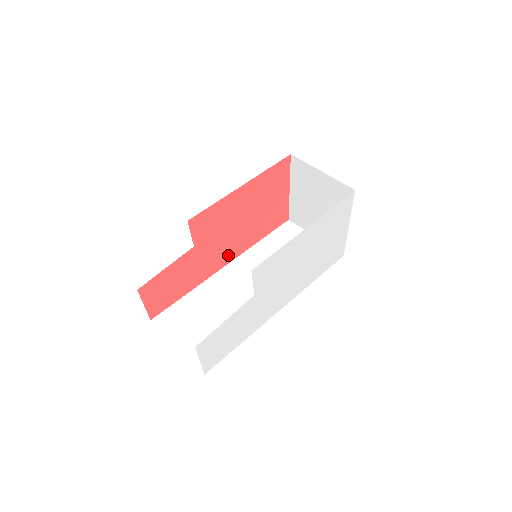
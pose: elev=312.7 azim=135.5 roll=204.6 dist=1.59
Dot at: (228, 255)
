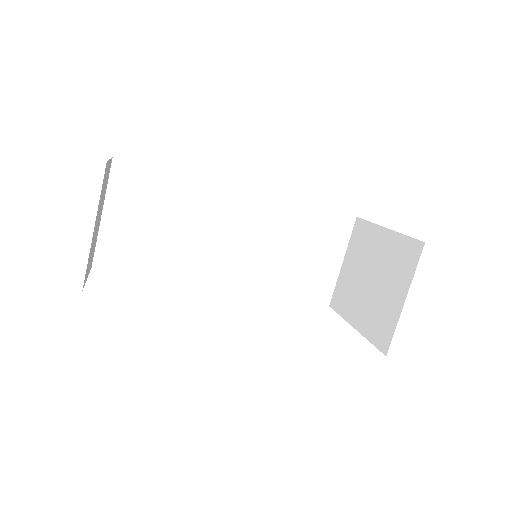
Dot at: occluded
